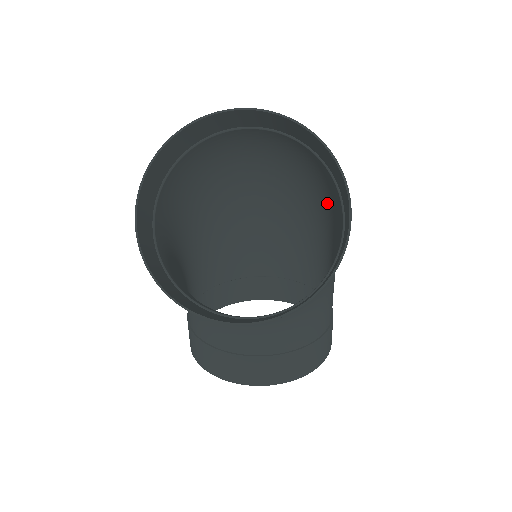
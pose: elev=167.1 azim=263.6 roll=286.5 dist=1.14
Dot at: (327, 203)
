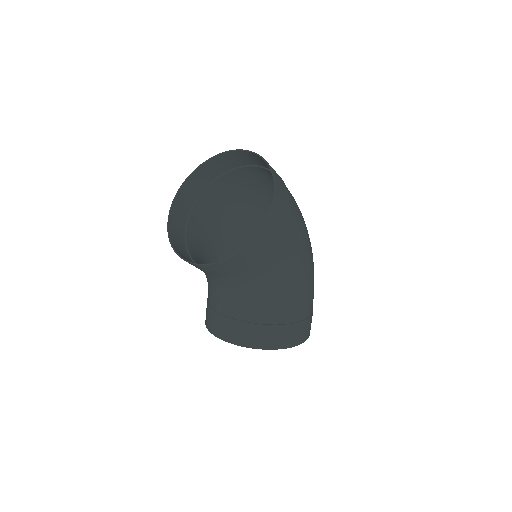
Dot at: (304, 229)
